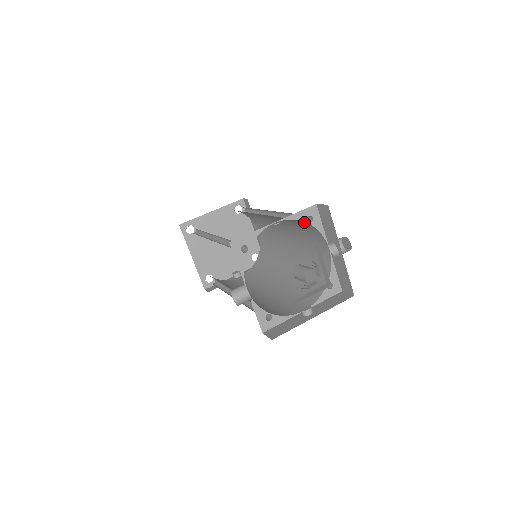
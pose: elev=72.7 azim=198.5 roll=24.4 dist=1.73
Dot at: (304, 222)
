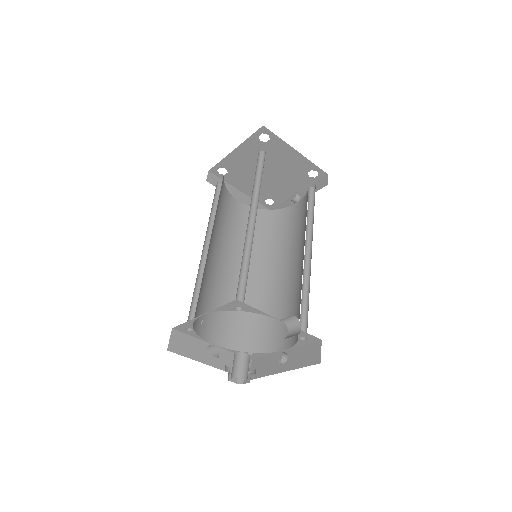
Dot at: occluded
